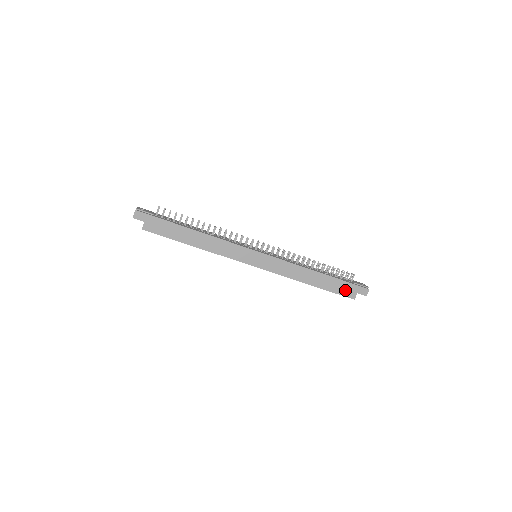
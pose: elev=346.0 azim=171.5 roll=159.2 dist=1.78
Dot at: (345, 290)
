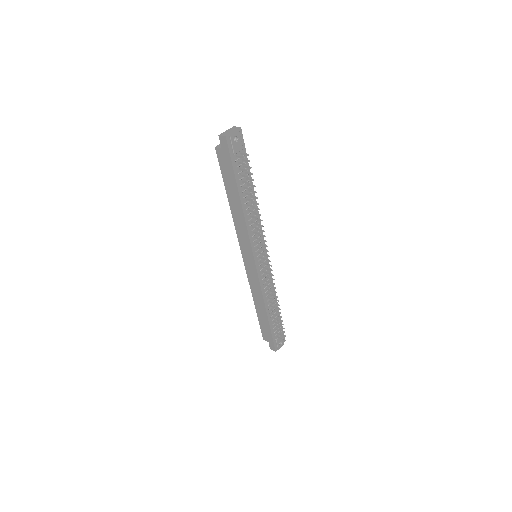
Dot at: (266, 333)
